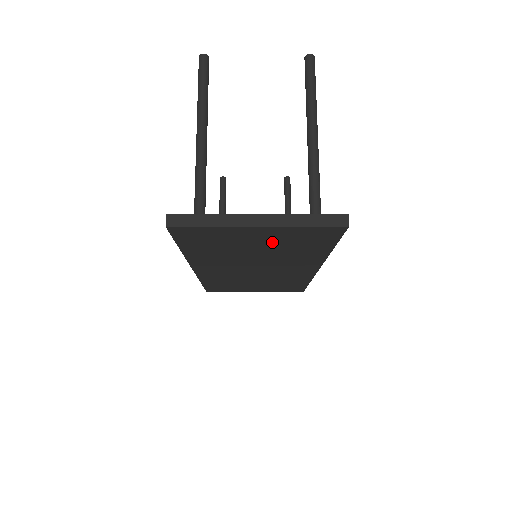
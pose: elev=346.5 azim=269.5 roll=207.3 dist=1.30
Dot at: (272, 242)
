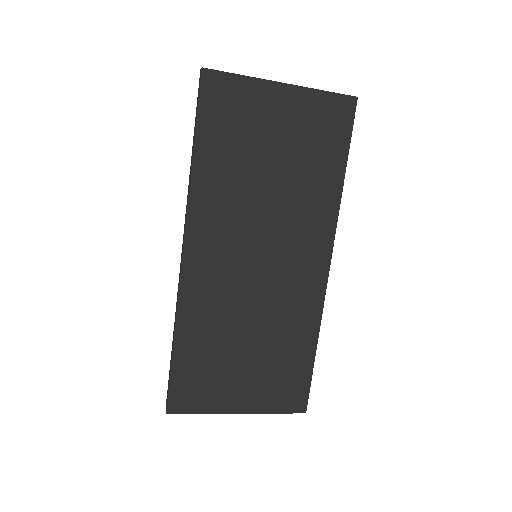
Dot at: (290, 139)
